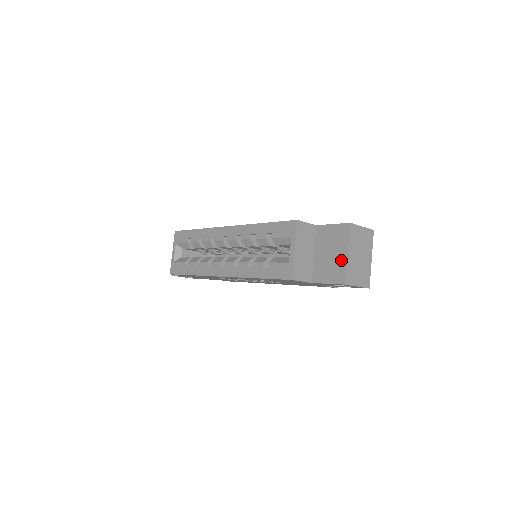
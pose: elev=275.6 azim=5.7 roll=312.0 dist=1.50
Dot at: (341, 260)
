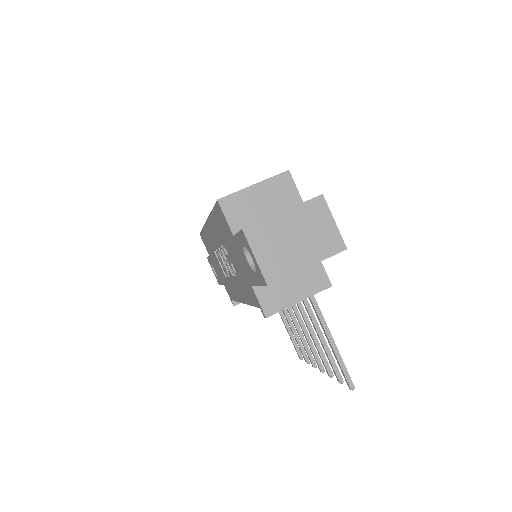
Dot at: (272, 216)
